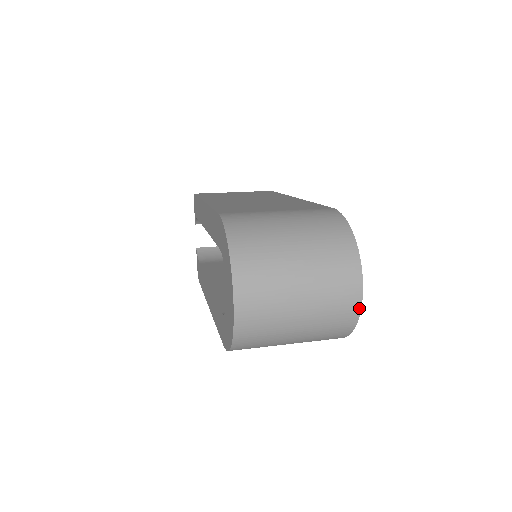
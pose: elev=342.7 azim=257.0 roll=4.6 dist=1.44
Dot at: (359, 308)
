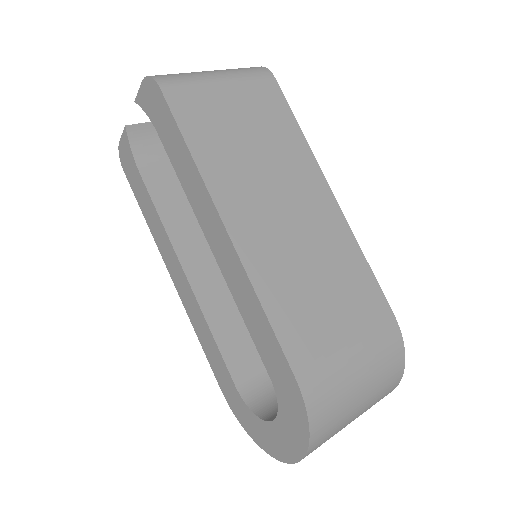
Dot at: occluded
